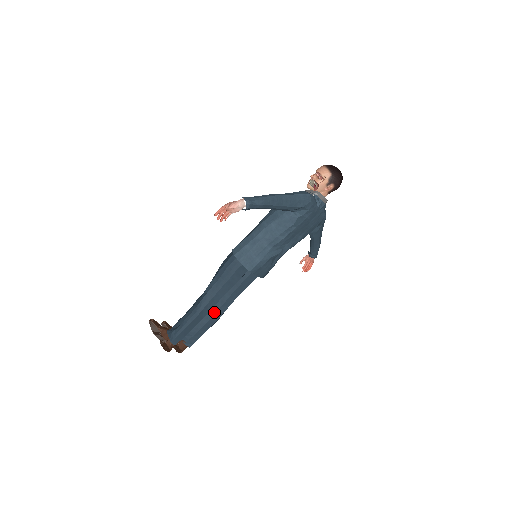
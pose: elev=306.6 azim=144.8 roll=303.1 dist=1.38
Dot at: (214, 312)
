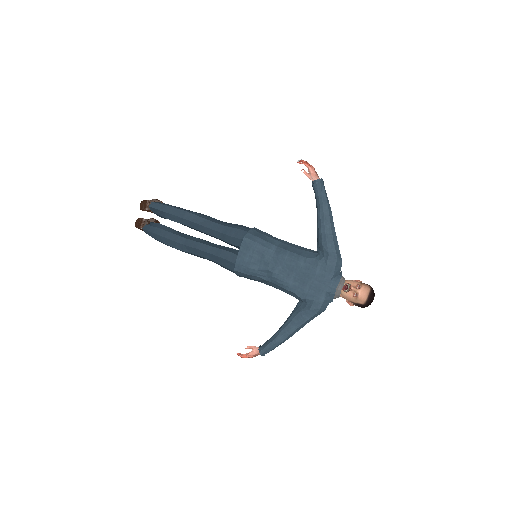
Dot at: (187, 237)
